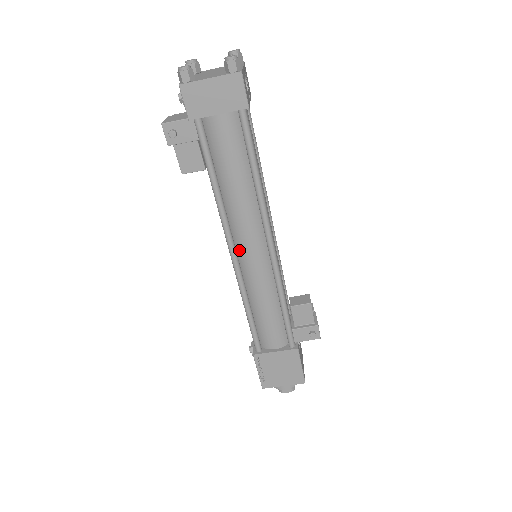
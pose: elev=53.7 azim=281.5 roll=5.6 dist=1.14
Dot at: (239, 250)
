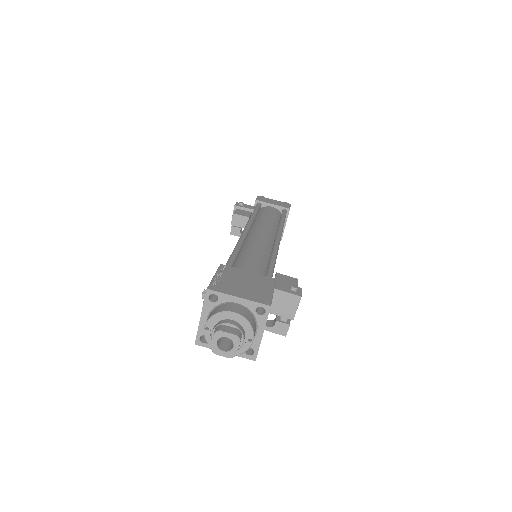
Dot at: (251, 234)
